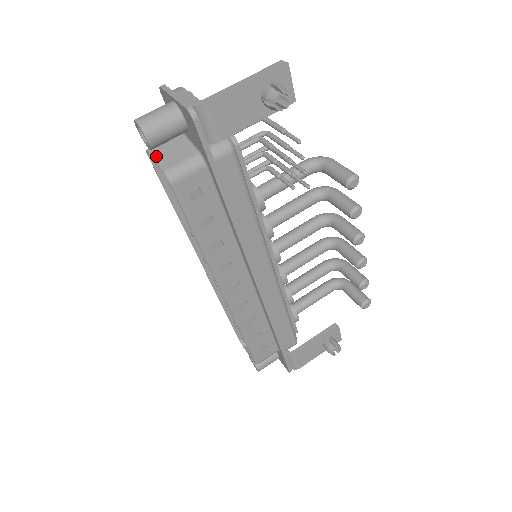
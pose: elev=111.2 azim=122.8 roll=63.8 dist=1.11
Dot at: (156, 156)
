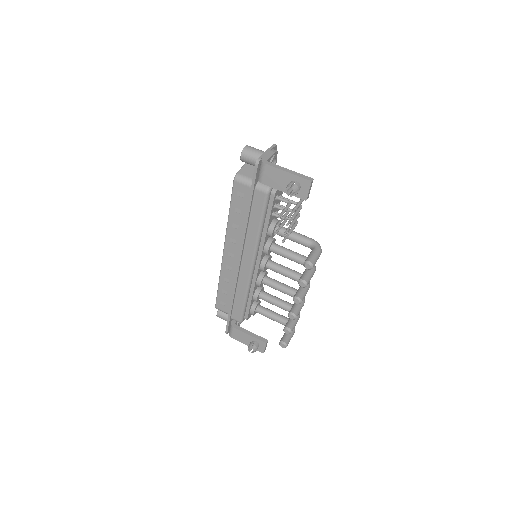
Dot at: (245, 166)
